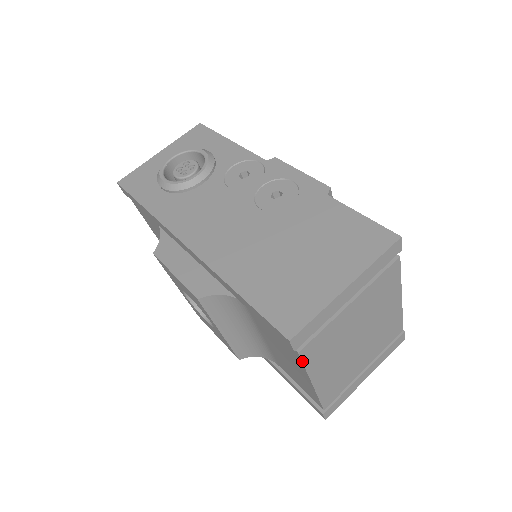
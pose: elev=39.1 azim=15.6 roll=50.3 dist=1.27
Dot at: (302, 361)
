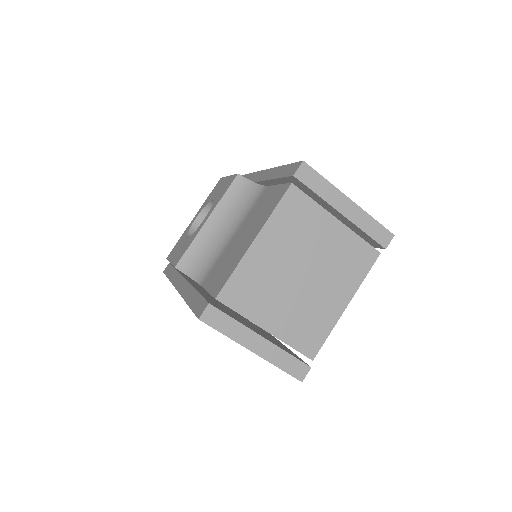
Dot at: (283, 197)
